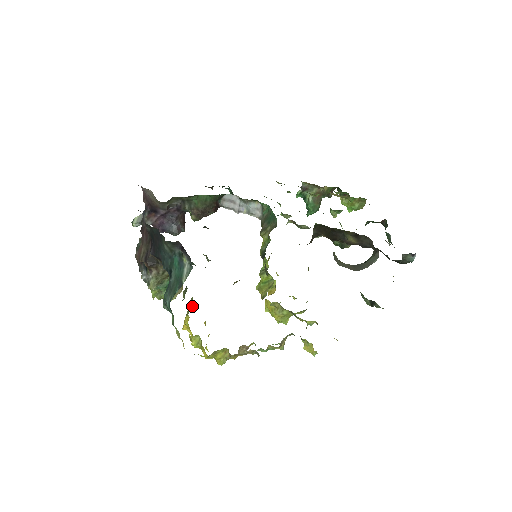
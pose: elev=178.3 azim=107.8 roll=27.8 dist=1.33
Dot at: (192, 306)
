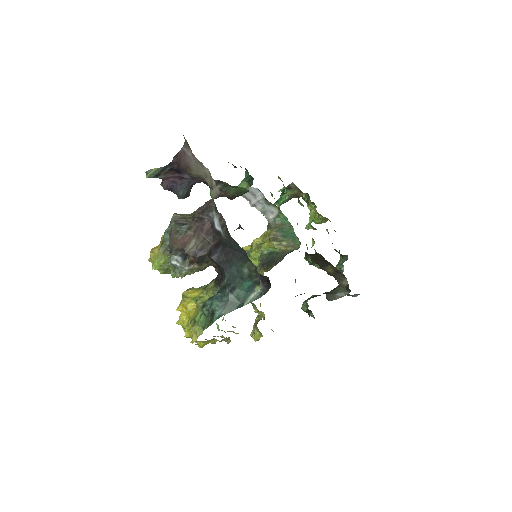
Dot at: occluded
